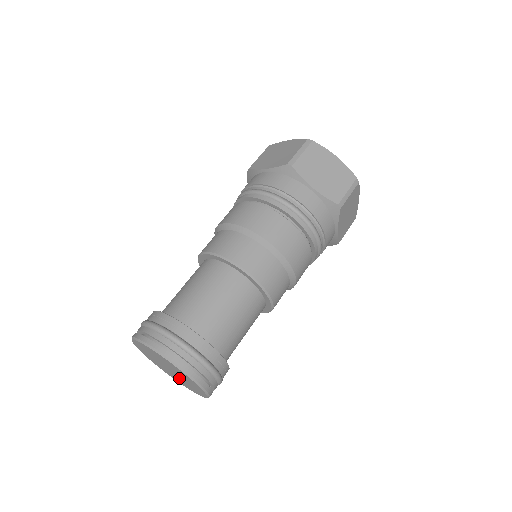
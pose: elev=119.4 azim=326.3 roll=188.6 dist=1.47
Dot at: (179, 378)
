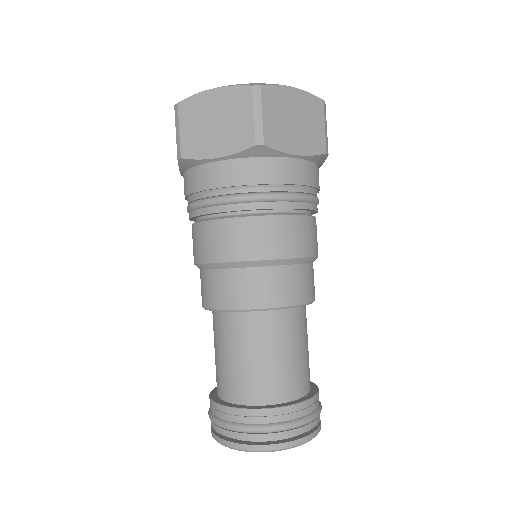
Dot at: occluded
